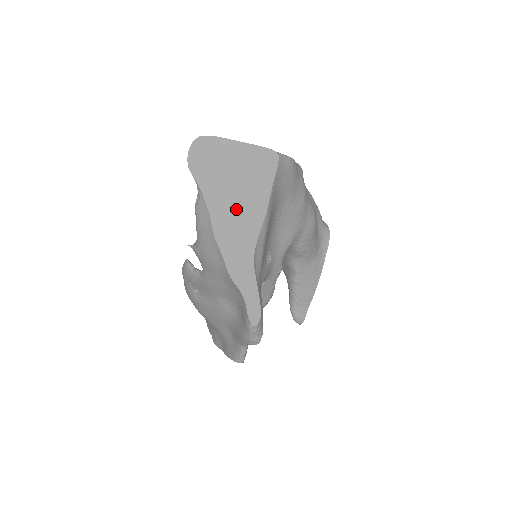
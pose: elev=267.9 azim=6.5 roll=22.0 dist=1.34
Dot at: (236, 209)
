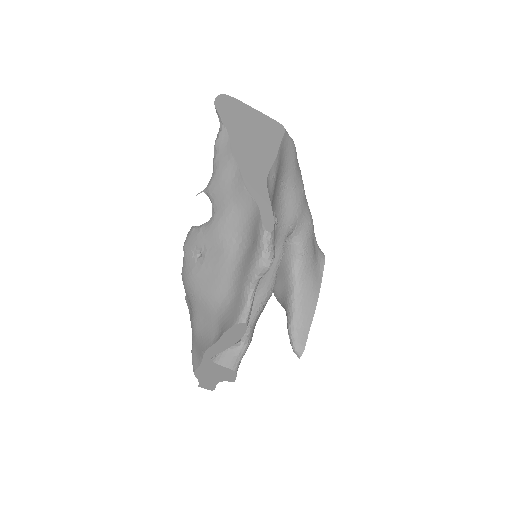
Dot at: (251, 144)
